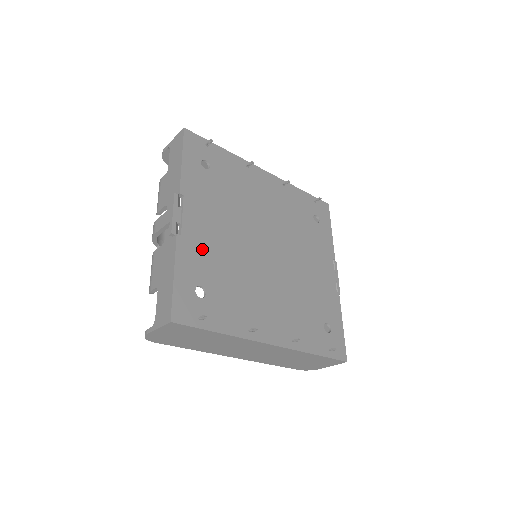
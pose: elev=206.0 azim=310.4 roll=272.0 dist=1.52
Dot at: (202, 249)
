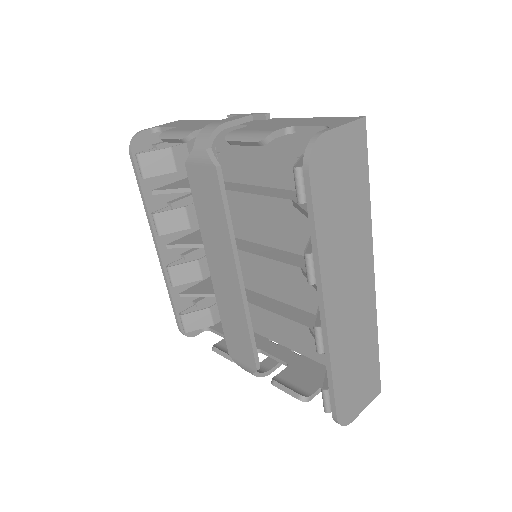
Dot at: occluded
